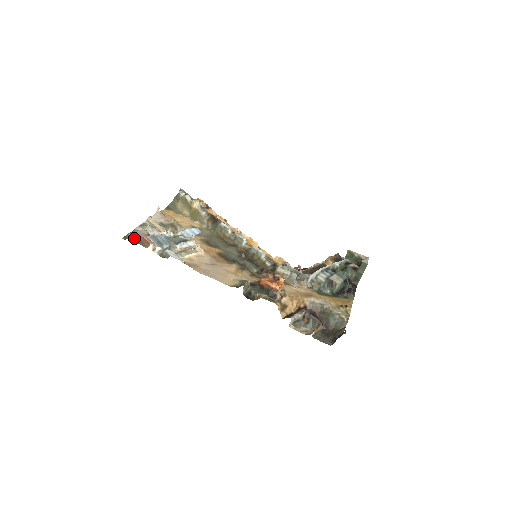
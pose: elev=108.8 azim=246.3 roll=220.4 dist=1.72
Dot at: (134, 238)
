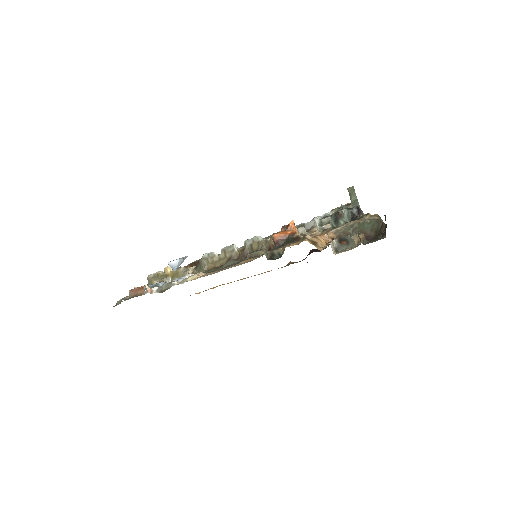
Dot at: occluded
